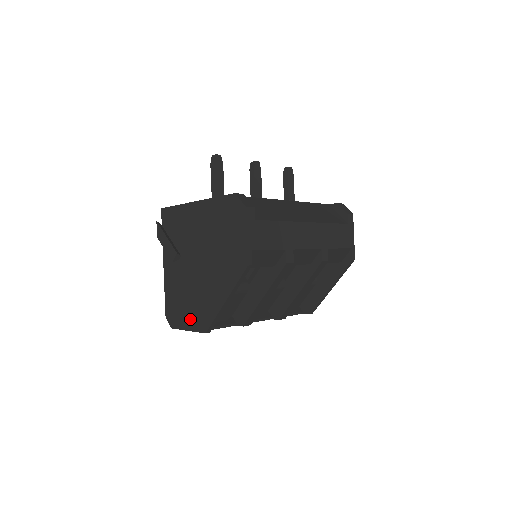
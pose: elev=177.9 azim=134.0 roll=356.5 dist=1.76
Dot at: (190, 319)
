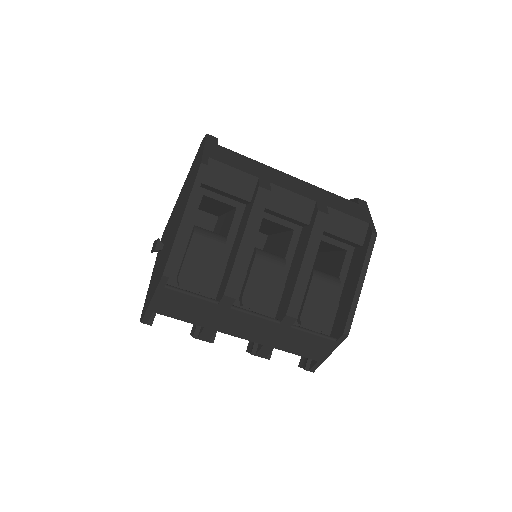
Dot at: (155, 285)
